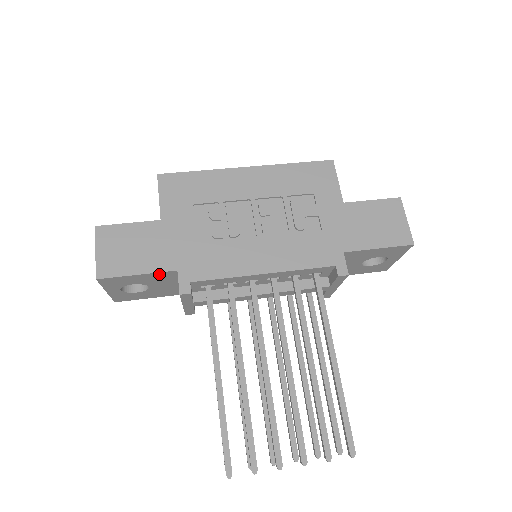
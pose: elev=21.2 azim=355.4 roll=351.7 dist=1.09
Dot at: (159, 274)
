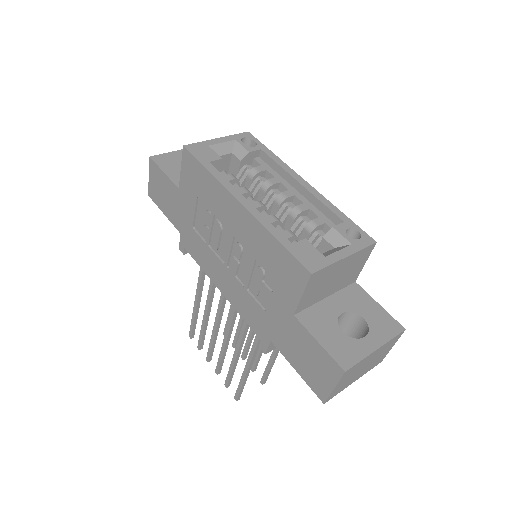
Dot at: occluded
